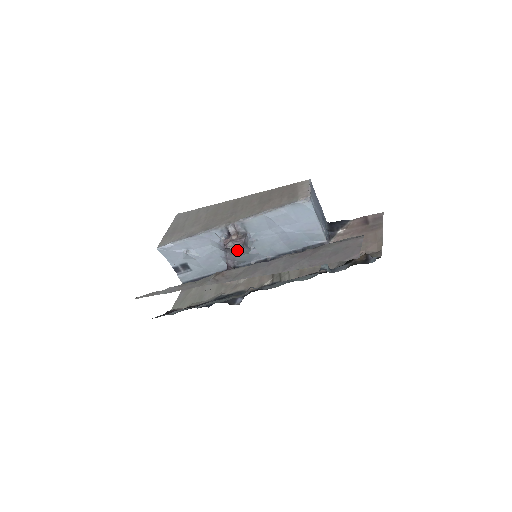
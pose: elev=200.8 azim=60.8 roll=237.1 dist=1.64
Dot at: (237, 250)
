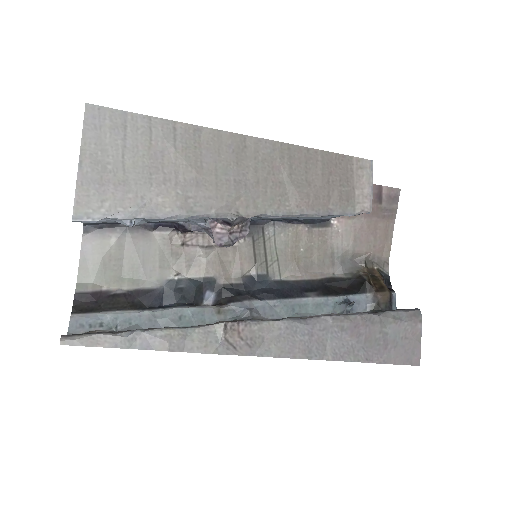
Dot at: occluded
